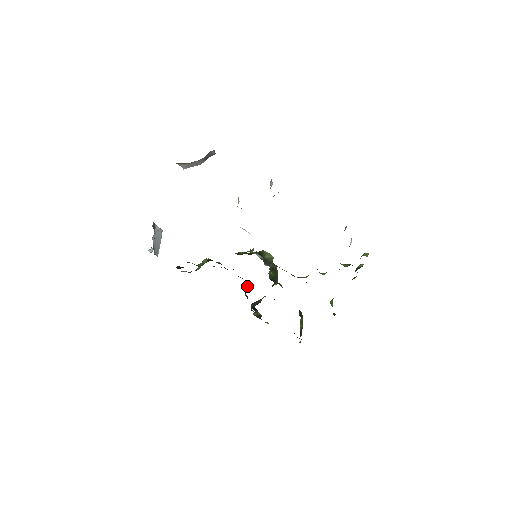
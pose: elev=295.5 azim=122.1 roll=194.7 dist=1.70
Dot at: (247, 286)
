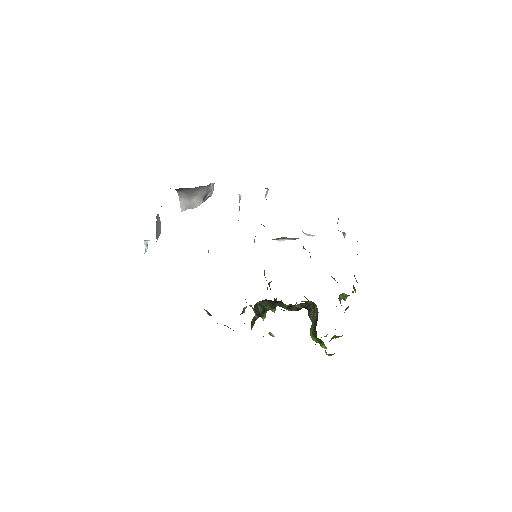
Dot at: (243, 308)
